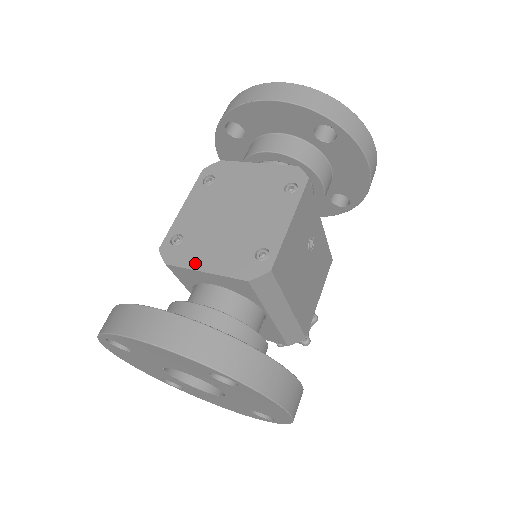
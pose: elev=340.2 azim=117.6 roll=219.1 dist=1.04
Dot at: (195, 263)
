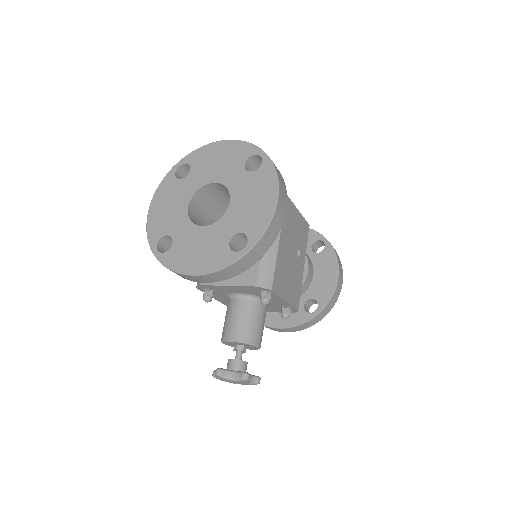
Dot at: occluded
